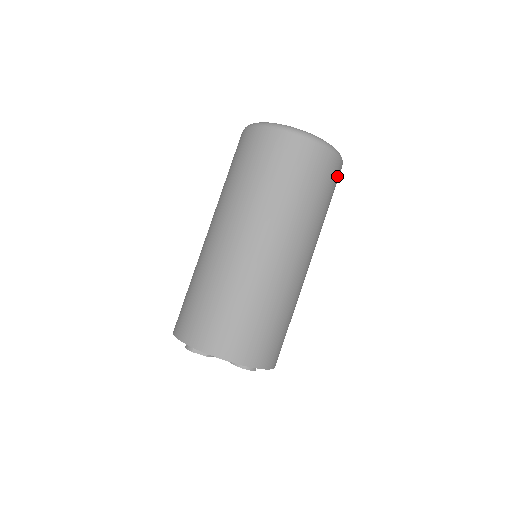
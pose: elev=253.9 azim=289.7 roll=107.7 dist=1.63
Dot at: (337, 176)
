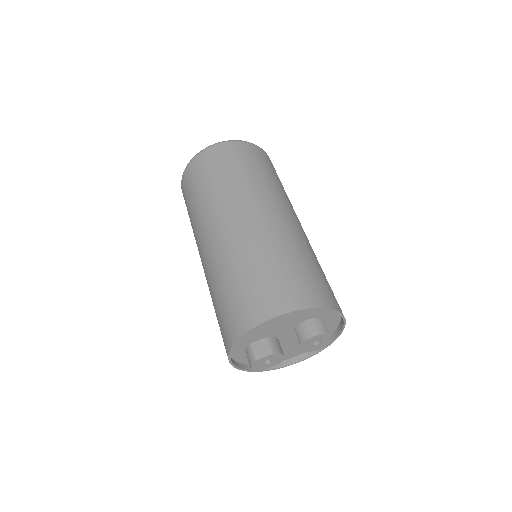
Dot at: (266, 158)
